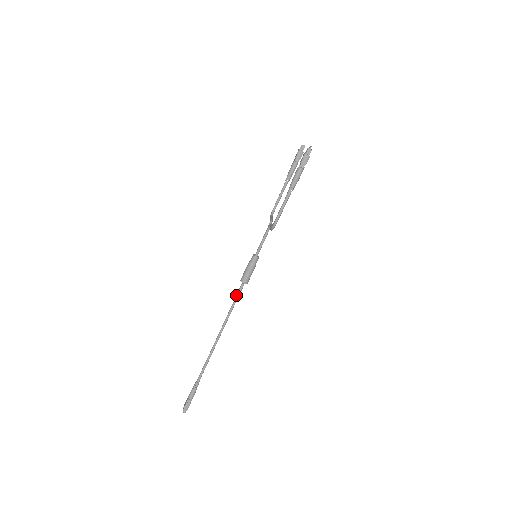
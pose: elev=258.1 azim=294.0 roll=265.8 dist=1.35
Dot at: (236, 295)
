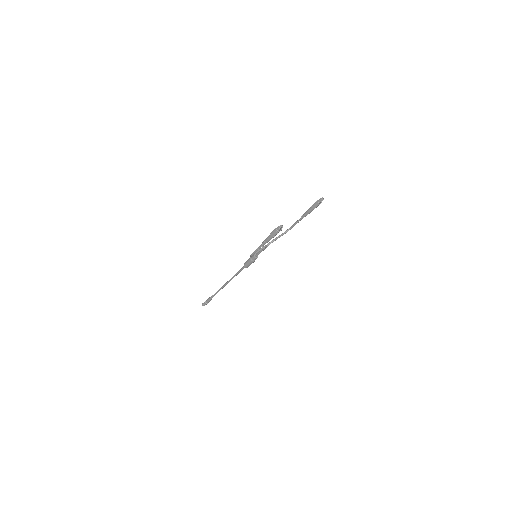
Dot at: (240, 269)
